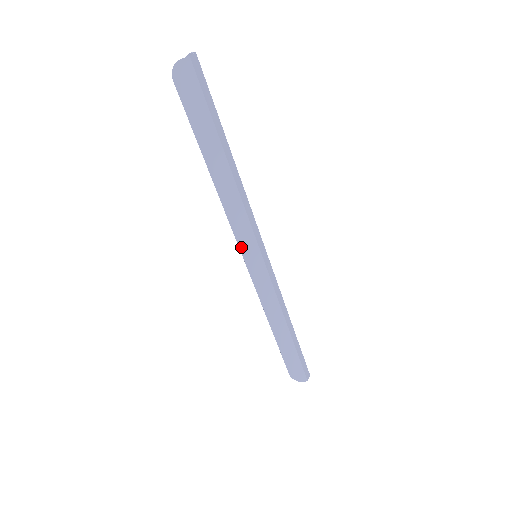
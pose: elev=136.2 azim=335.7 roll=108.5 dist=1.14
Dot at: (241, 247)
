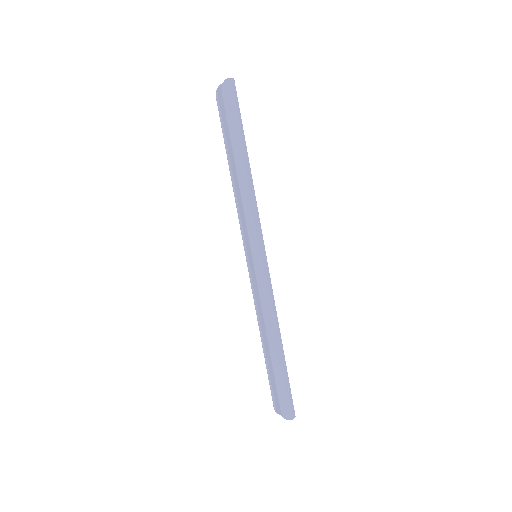
Dot at: (251, 241)
